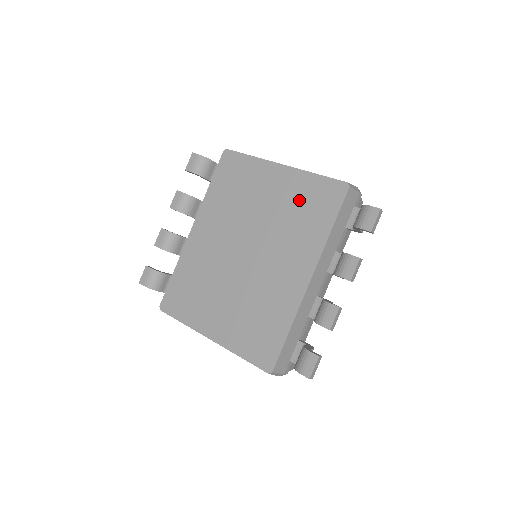
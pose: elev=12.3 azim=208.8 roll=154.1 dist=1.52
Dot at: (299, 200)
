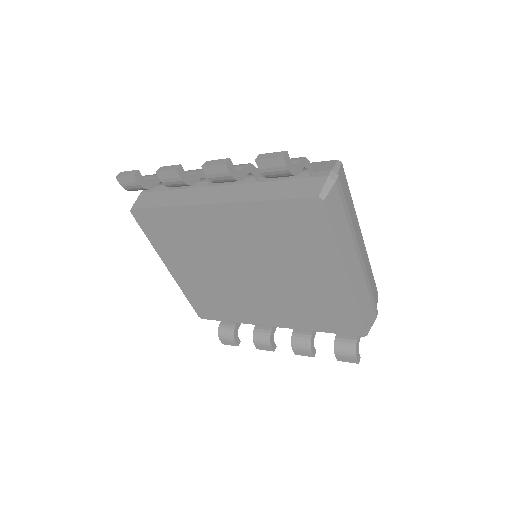
Dot at: (325, 303)
